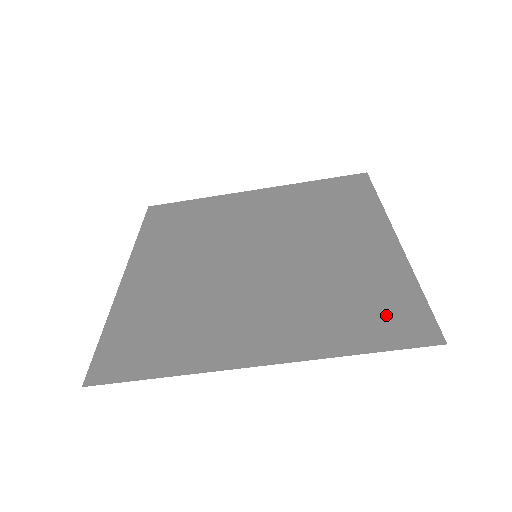
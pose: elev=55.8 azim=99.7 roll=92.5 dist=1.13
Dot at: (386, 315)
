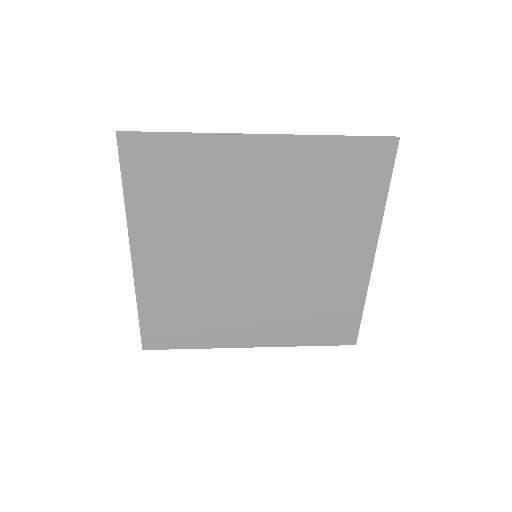
Dot at: (334, 325)
